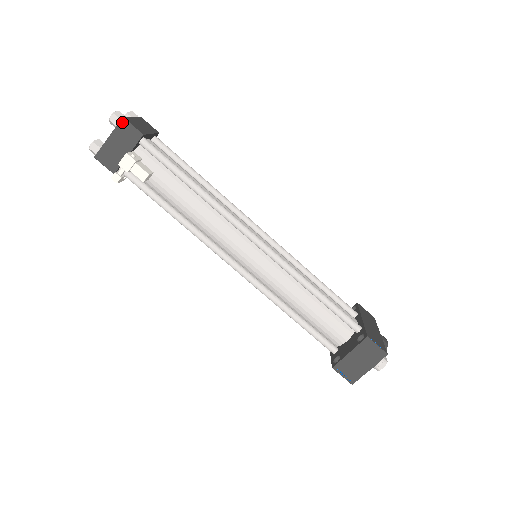
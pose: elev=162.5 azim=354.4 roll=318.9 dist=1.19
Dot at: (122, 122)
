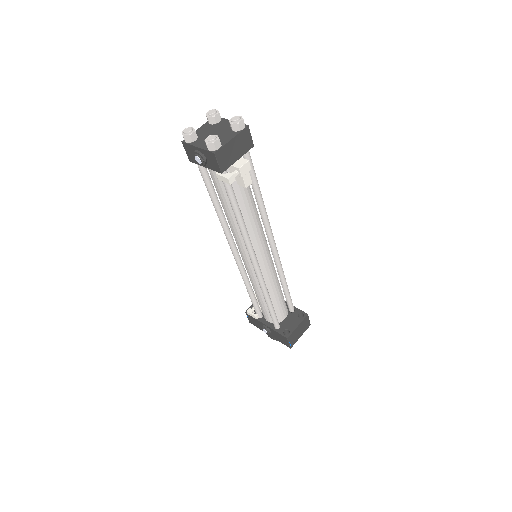
Dot at: (246, 129)
